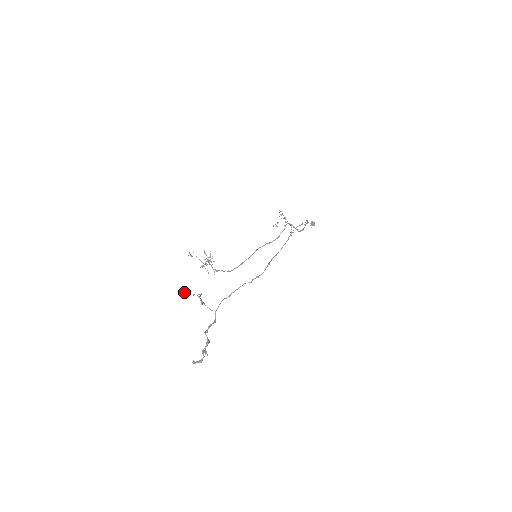
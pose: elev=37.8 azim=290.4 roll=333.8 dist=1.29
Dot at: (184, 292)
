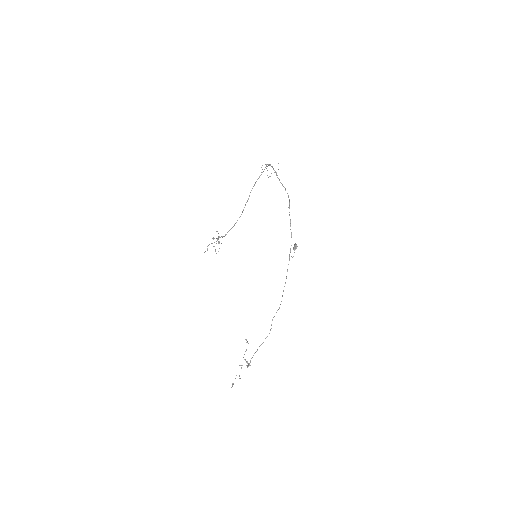
Dot at: (232, 385)
